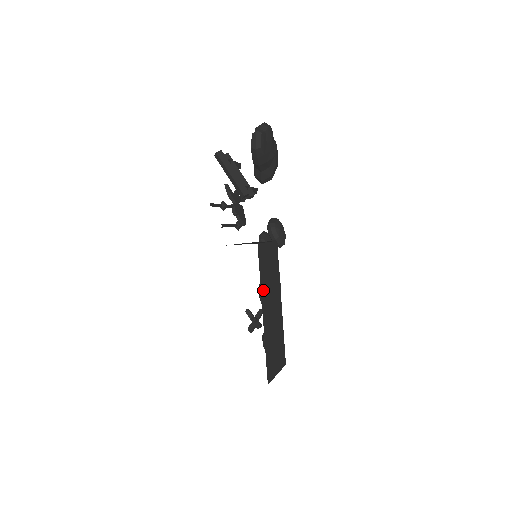
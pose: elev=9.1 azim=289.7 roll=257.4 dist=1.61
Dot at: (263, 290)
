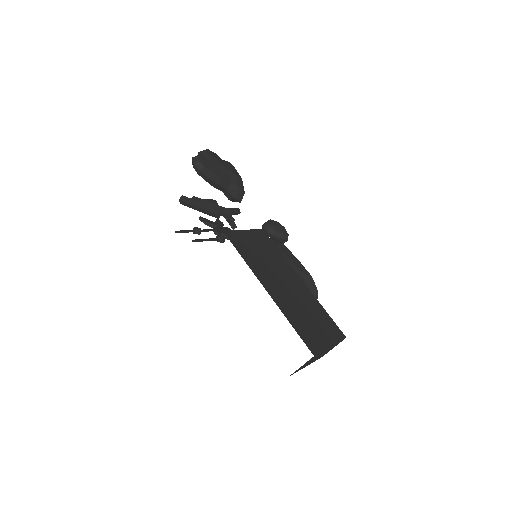
Dot at: (255, 269)
